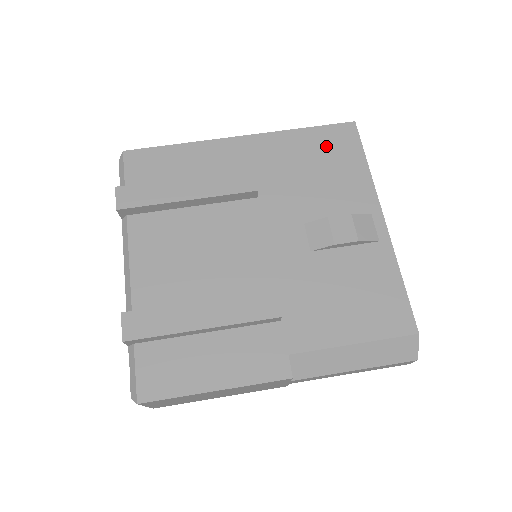
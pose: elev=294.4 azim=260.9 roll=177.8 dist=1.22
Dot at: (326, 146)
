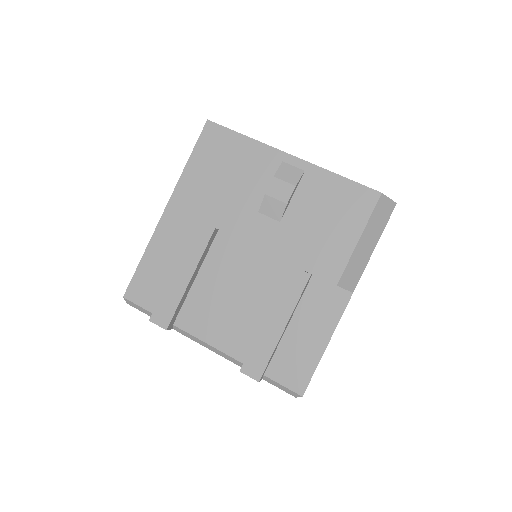
Dot at: (212, 155)
